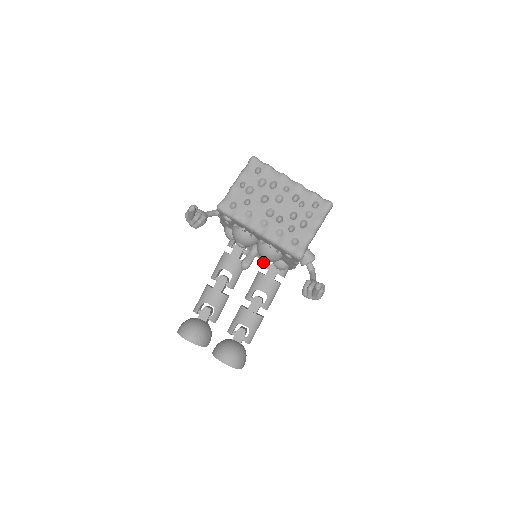
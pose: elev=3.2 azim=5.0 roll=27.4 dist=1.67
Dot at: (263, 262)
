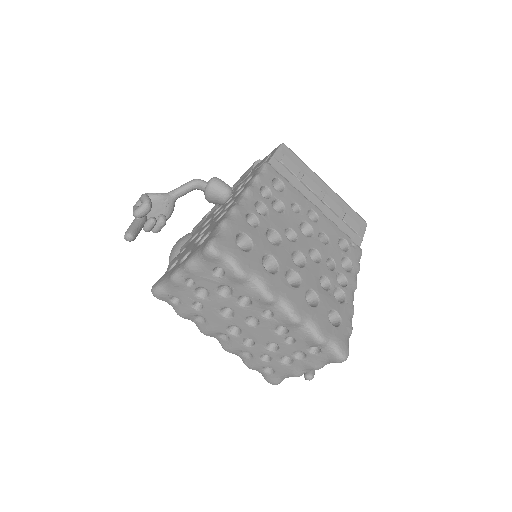
Dot at: occluded
